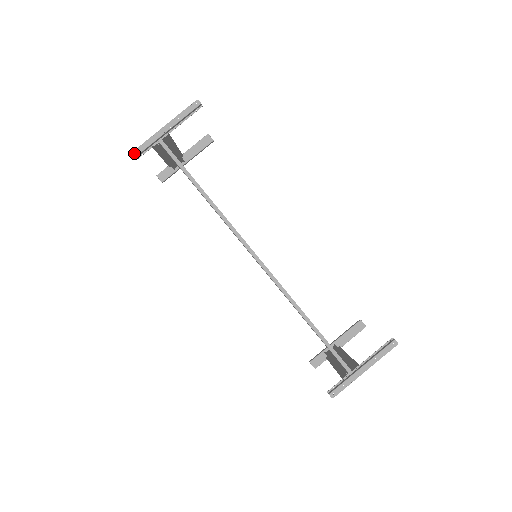
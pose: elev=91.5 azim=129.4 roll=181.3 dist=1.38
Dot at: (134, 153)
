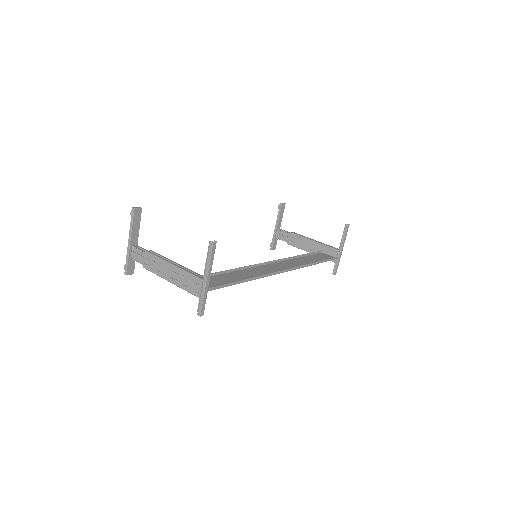
Dot at: (201, 314)
